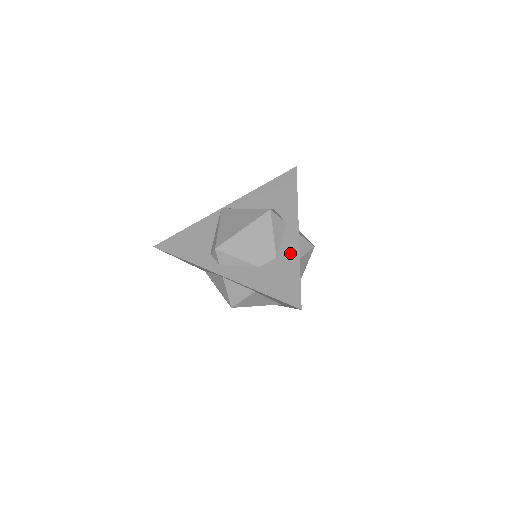
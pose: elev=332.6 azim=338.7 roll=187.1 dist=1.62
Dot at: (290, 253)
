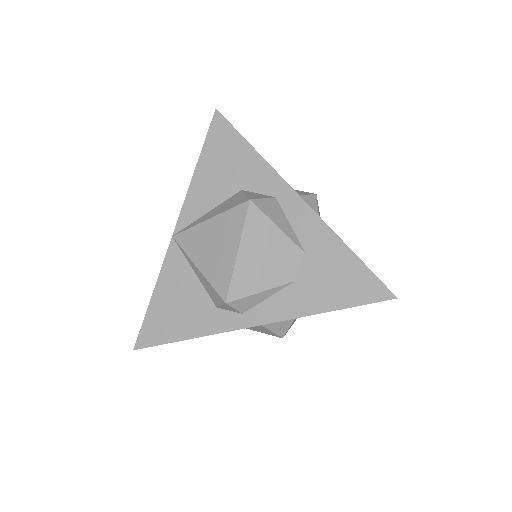
Dot at: (317, 235)
